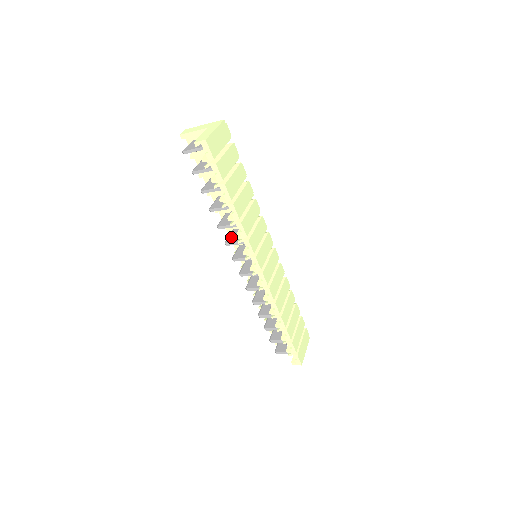
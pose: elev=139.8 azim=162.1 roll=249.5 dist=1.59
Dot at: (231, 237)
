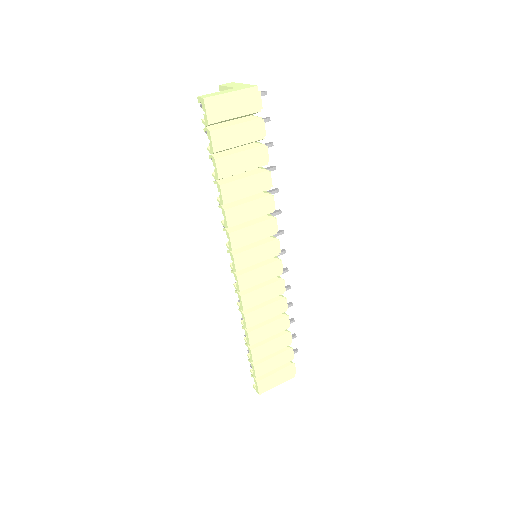
Dot at: occluded
